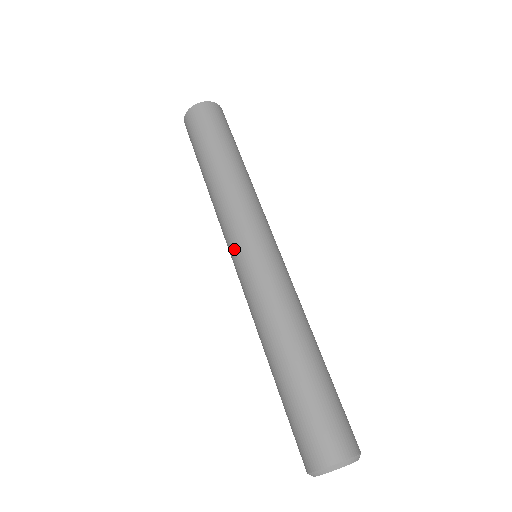
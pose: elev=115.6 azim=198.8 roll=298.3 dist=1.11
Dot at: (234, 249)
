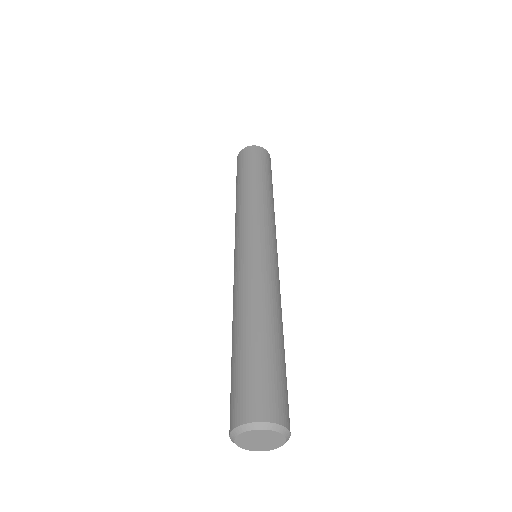
Dot at: (237, 243)
